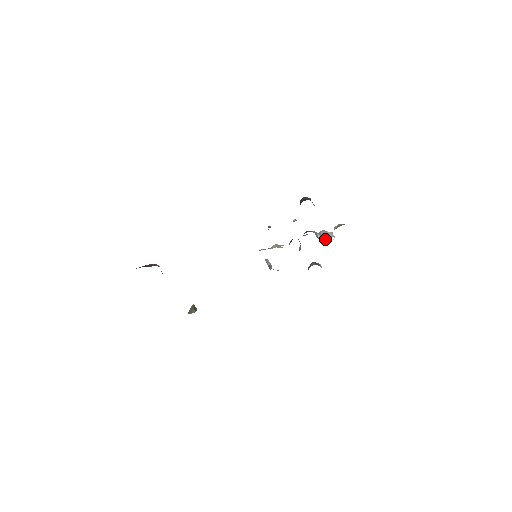
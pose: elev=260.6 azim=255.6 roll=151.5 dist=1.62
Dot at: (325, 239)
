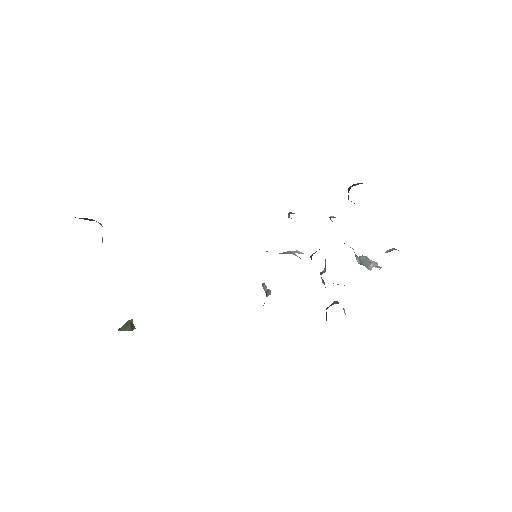
Dot at: (366, 266)
